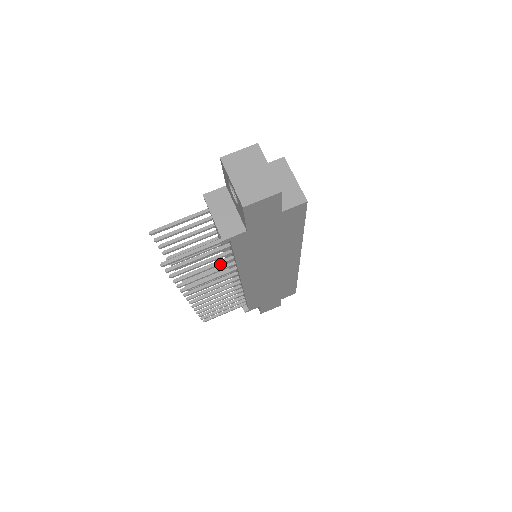
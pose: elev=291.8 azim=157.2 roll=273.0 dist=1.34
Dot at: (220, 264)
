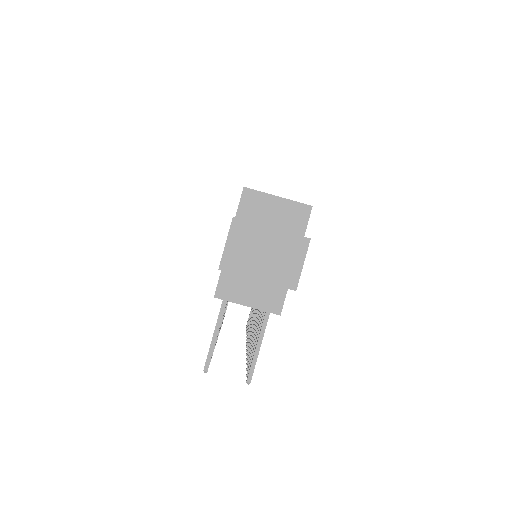
Dot at: occluded
